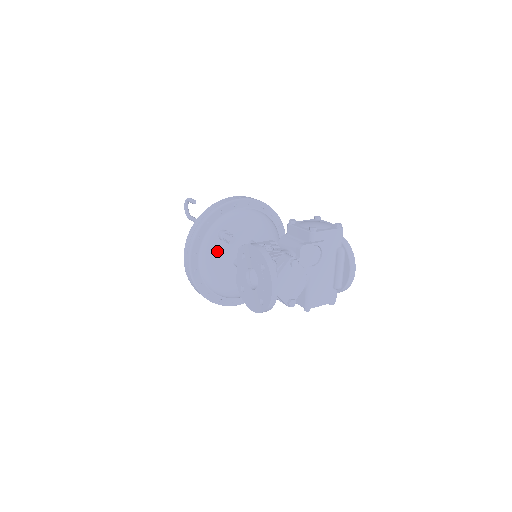
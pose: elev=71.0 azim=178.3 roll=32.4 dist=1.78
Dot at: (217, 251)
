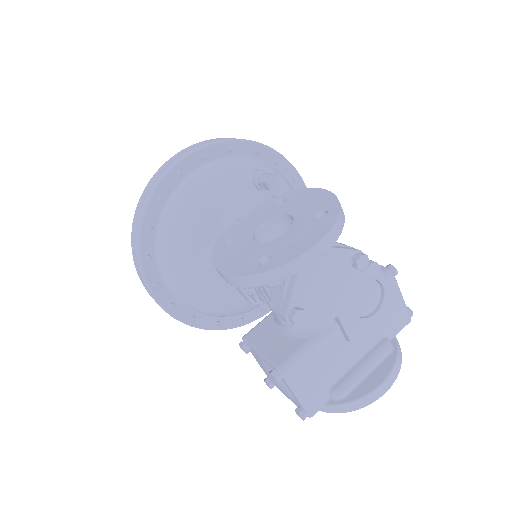
Dot at: (234, 183)
